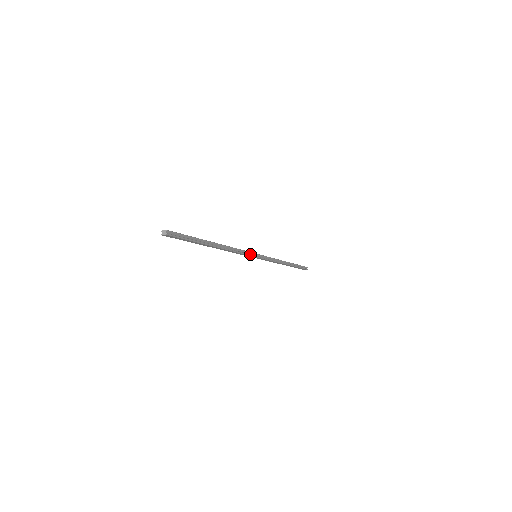
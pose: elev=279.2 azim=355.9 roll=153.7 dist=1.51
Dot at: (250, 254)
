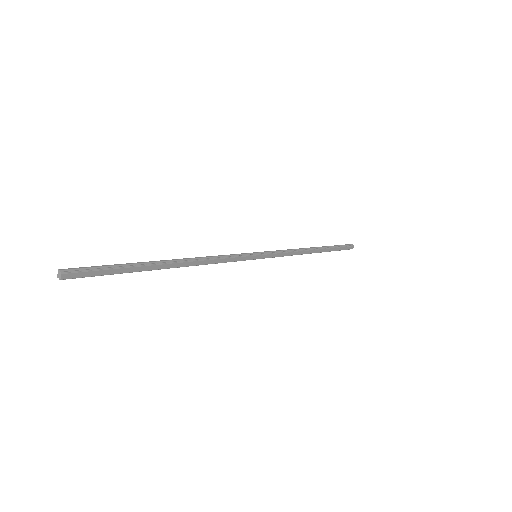
Dot at: (242, 256)
